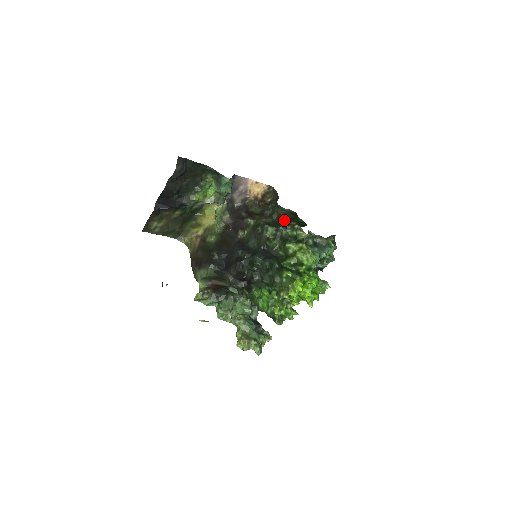
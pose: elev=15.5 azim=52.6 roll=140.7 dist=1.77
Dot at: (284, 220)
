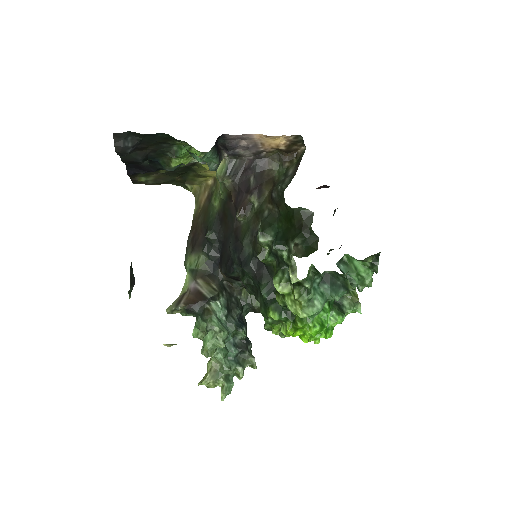
Dot at: (290, 224)
